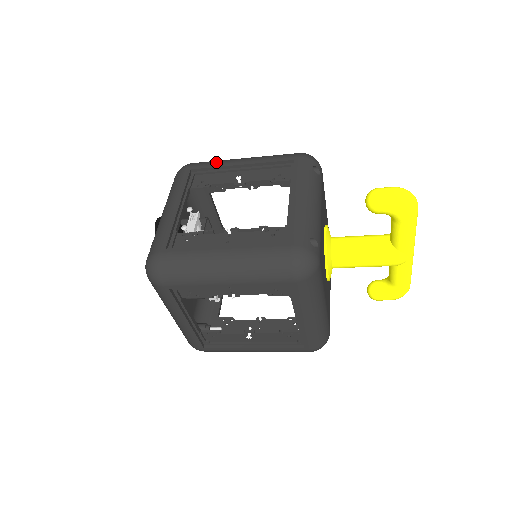
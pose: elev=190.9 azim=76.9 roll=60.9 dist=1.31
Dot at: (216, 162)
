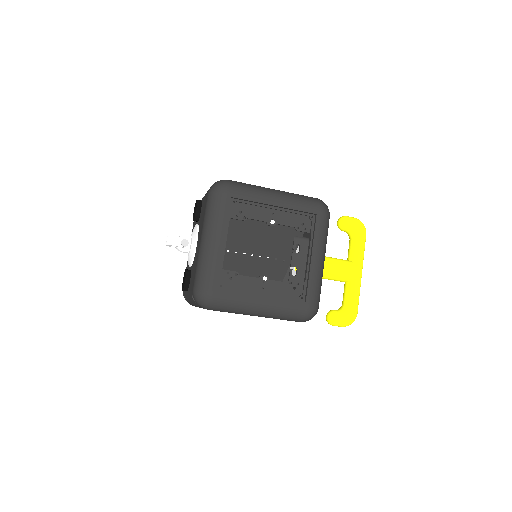
Dot at: occluded
